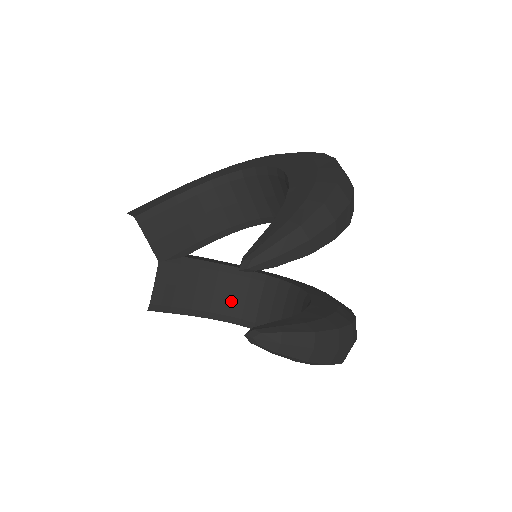
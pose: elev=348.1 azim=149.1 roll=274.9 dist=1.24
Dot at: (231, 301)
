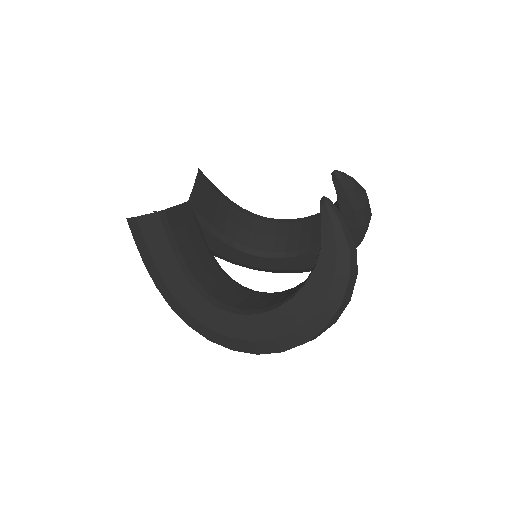
Dot at: (207, 278)
